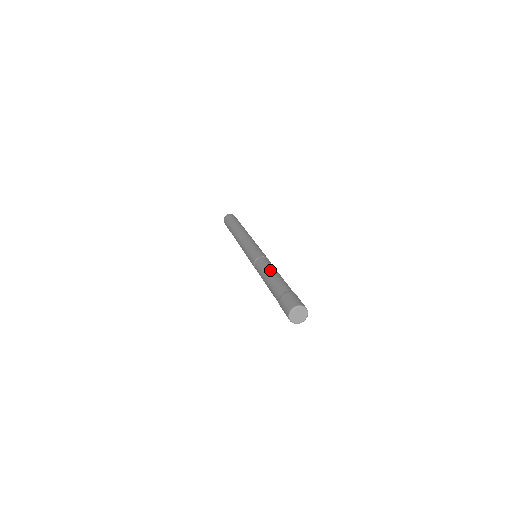
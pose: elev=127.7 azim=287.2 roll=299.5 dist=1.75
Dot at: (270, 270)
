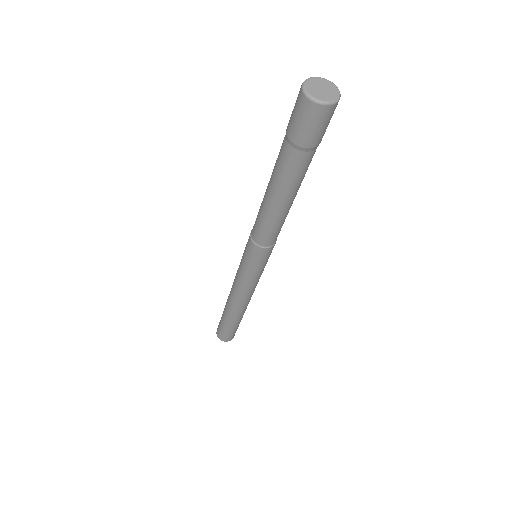
Dot at: occluded
